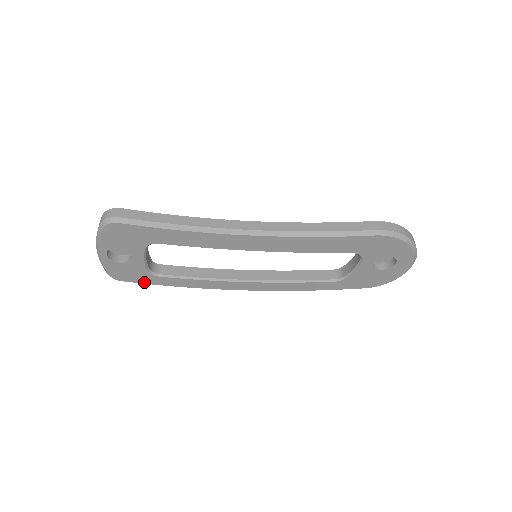
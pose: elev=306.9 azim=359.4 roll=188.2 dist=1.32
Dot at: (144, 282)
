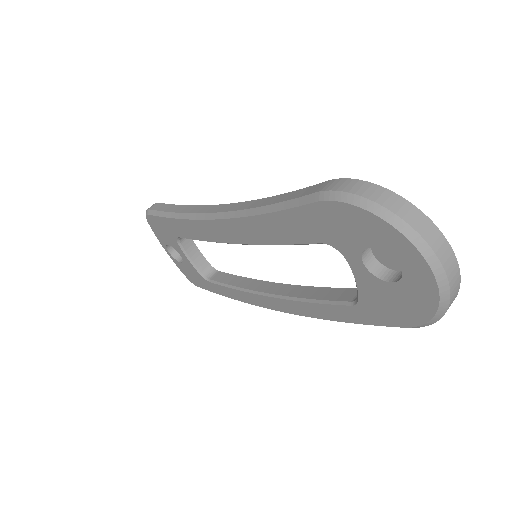
Dot at: (208, 289)
